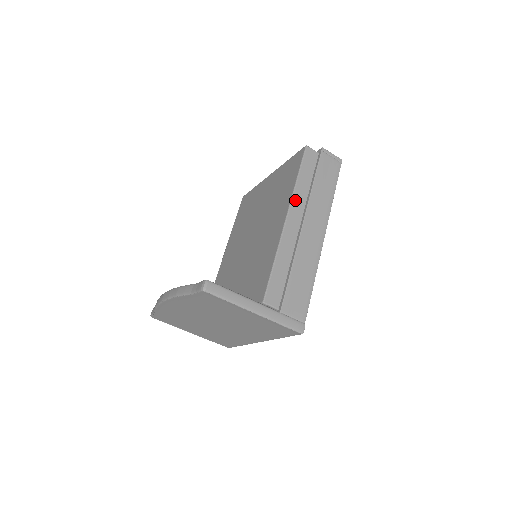
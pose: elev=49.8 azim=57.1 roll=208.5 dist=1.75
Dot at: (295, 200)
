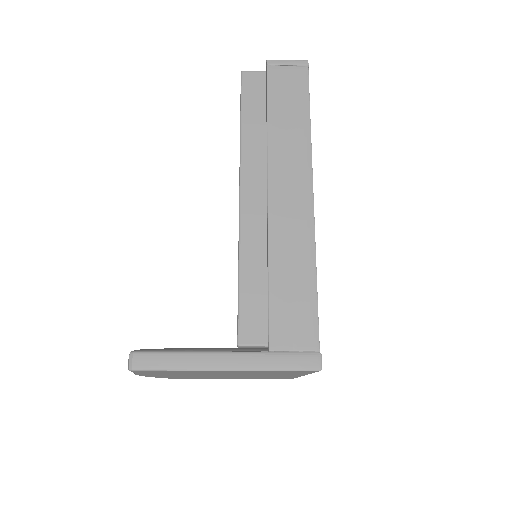
Dot at: (246, 162)
